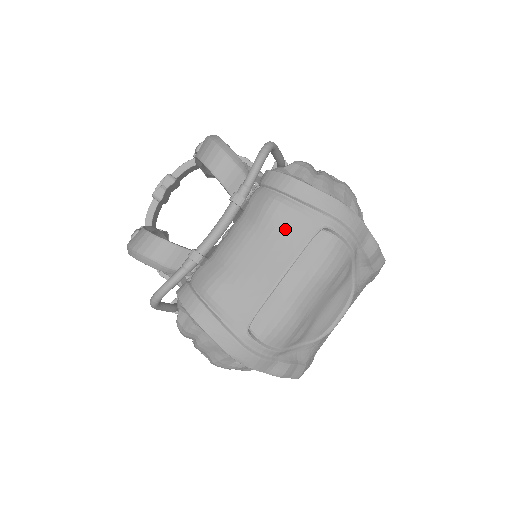
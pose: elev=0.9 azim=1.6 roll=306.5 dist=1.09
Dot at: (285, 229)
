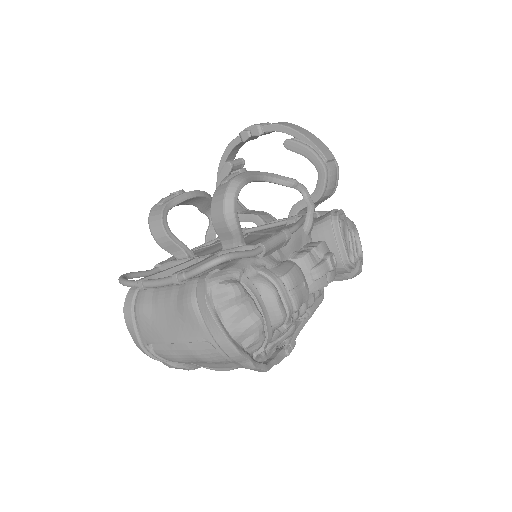
Dot at: (187, 323)
